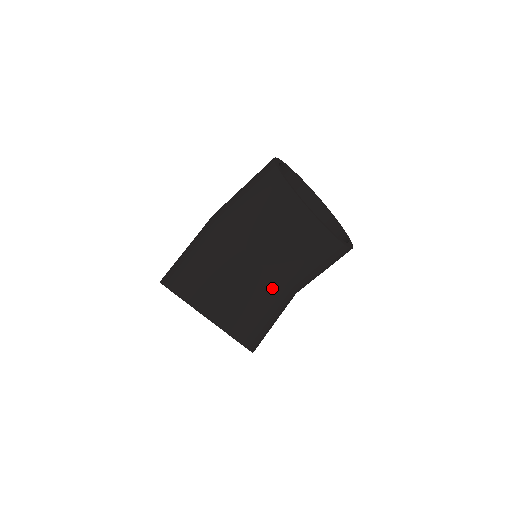
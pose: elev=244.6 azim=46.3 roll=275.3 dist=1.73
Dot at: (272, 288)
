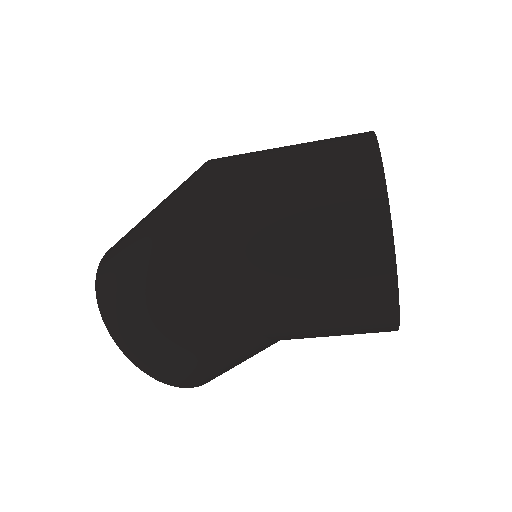
Dot at: occluded
